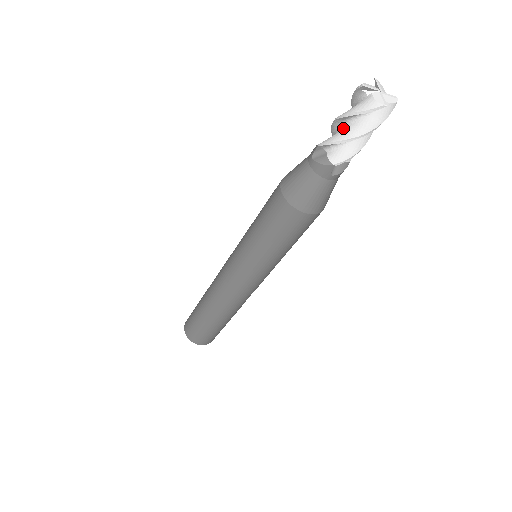
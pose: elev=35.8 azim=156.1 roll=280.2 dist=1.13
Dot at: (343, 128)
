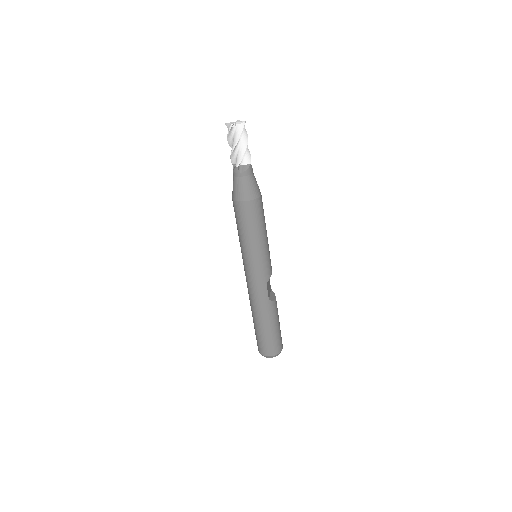
Dot at: occluded
